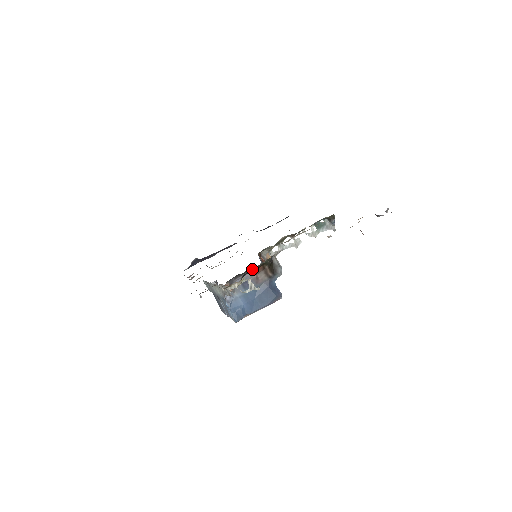
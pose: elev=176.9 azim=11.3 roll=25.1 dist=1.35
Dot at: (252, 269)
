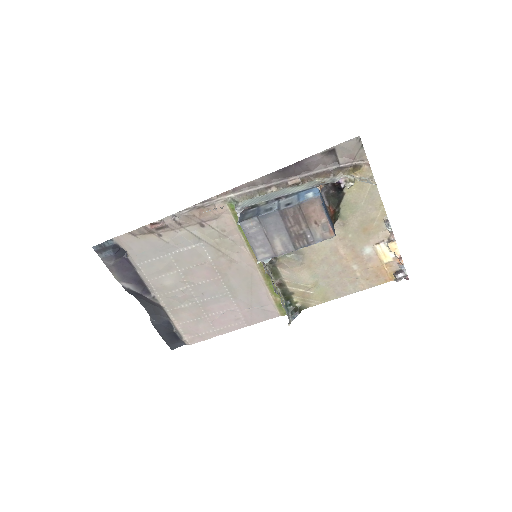
Dot at: (342, 199)
